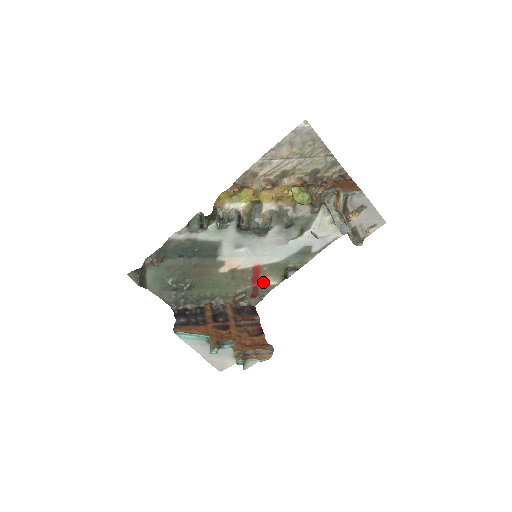
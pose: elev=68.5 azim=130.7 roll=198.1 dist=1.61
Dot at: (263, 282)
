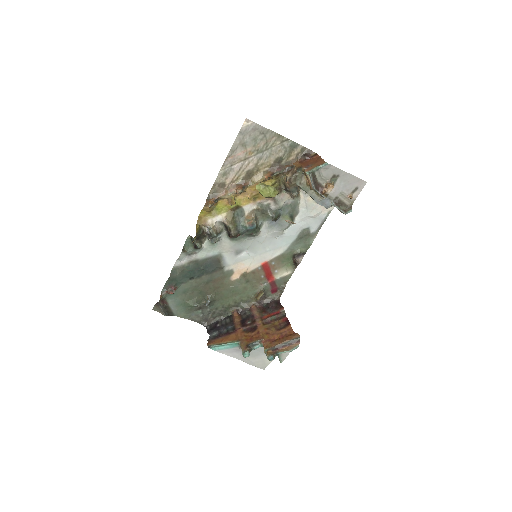
Dot at: (277, 276)
